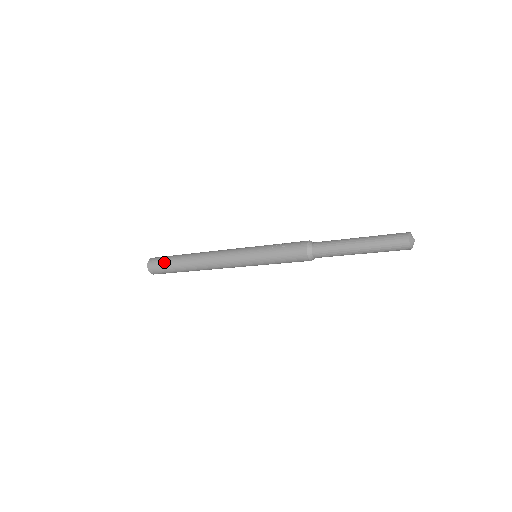
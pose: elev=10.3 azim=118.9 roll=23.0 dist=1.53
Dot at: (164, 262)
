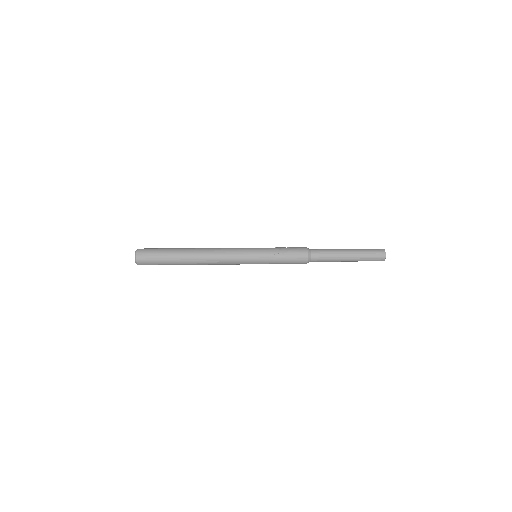
Dot at: (158, 259)
